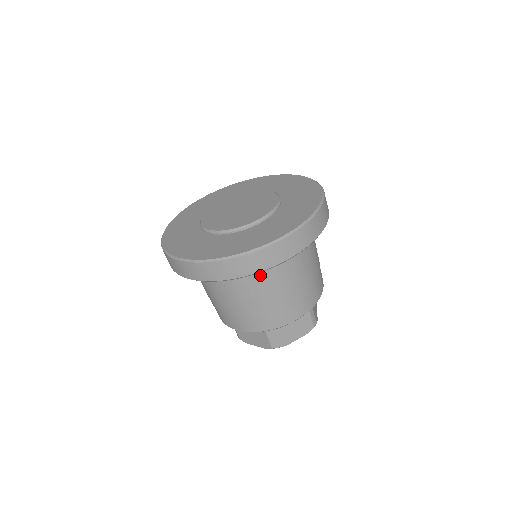
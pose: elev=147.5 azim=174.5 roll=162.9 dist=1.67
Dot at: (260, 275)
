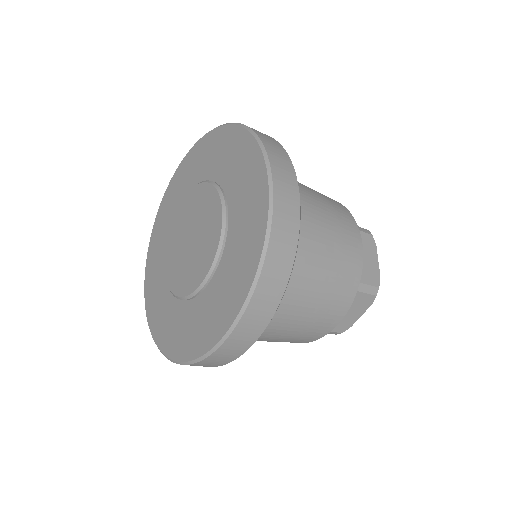
Dot at: occluded
